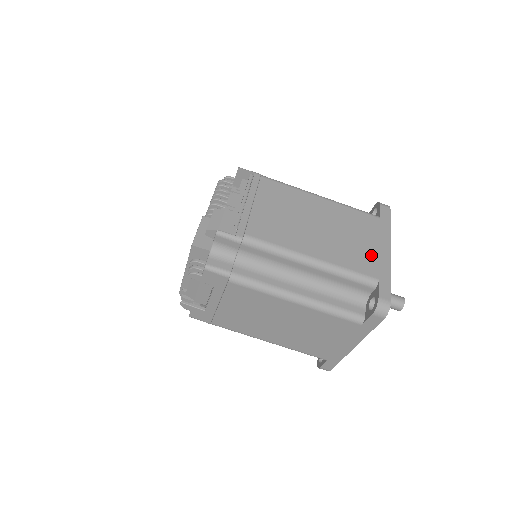
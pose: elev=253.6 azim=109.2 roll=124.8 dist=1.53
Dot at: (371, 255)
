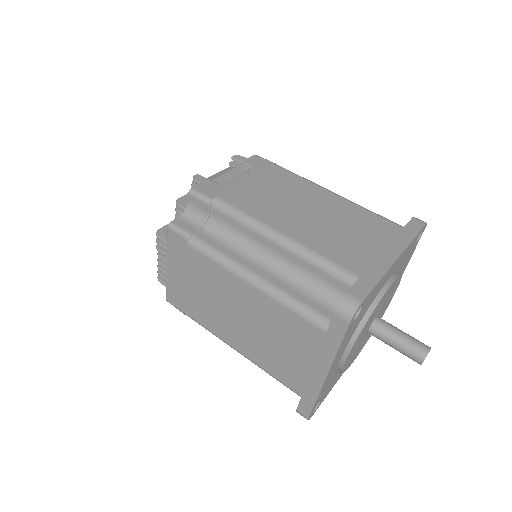
Dot at: occluded
